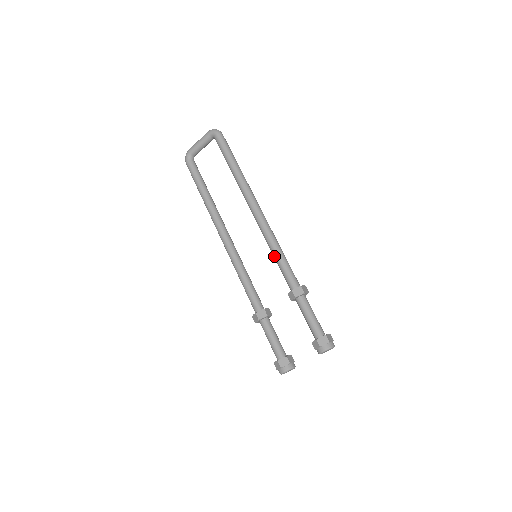
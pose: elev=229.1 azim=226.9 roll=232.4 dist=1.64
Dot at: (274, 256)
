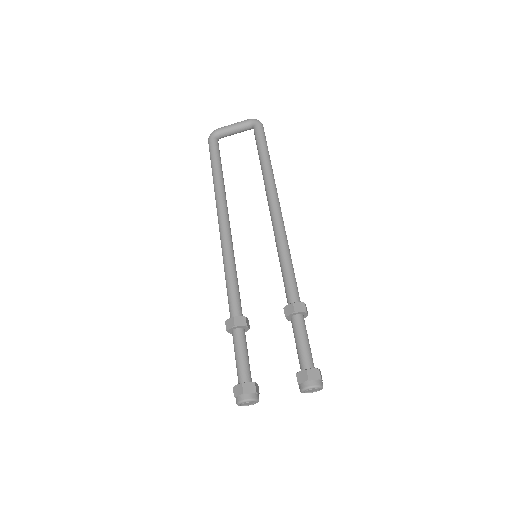
Dot at: (281, 261)
